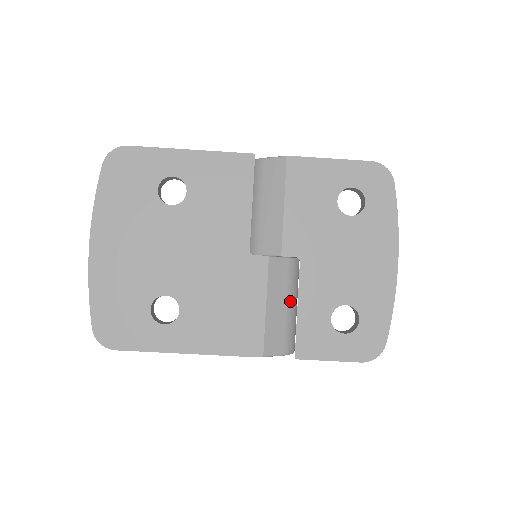
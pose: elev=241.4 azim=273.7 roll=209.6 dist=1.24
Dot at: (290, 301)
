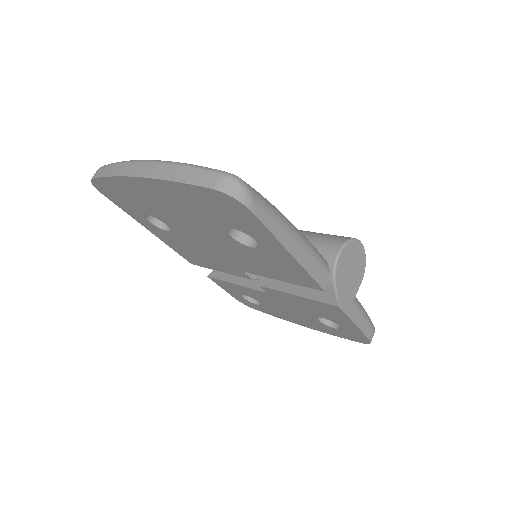
Dot at: occluded
